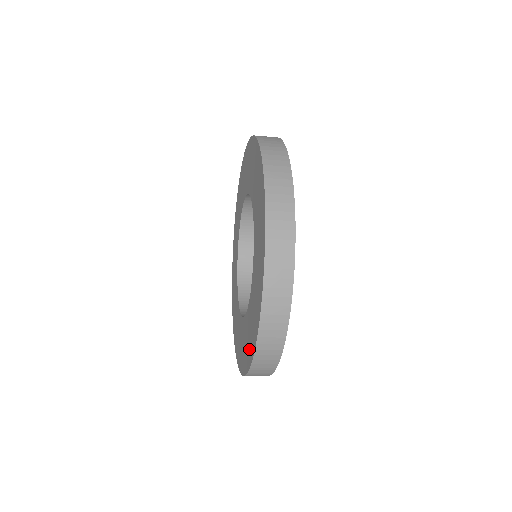
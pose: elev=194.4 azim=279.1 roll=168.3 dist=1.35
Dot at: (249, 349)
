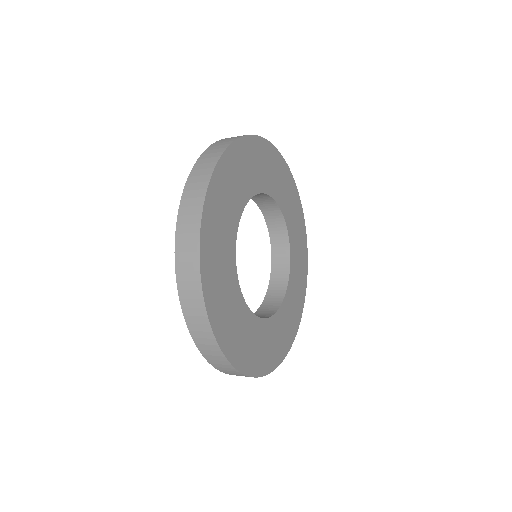
Dot at: occluded
